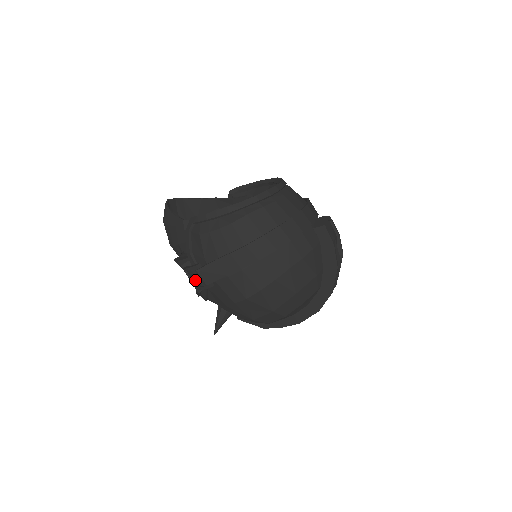
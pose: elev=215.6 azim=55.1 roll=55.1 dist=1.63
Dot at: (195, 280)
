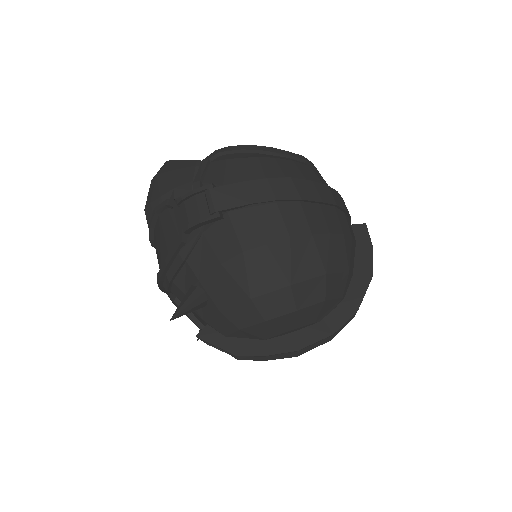
Dot at: (192, 214)
